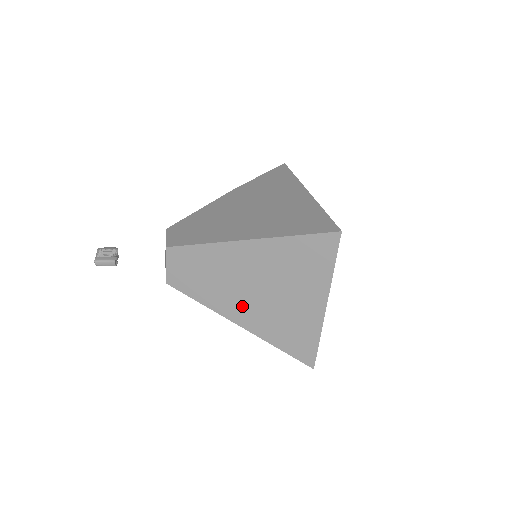
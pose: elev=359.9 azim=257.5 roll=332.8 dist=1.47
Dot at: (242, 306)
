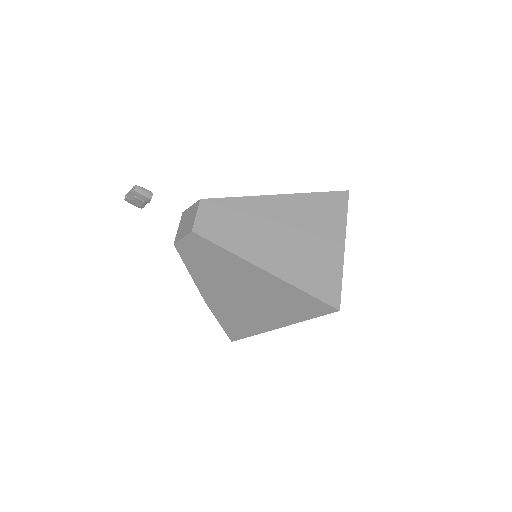
Dot at: (269, 250)
